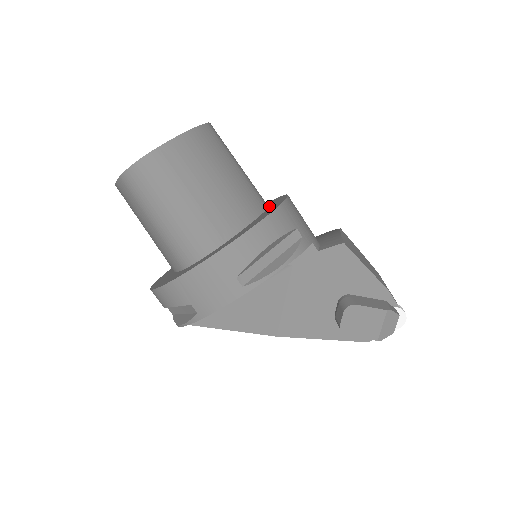
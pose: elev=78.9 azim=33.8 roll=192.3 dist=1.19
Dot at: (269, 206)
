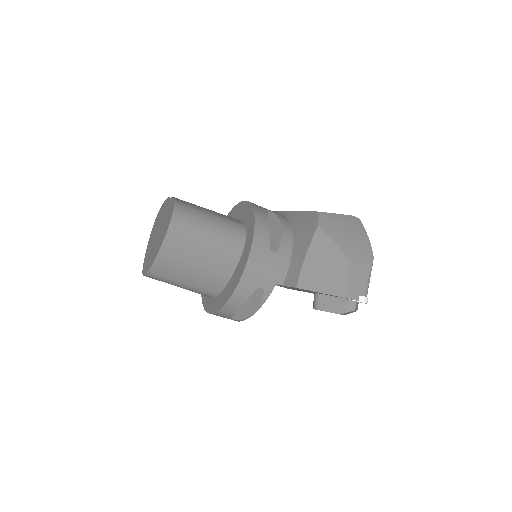
Dot at: (244, 249)
